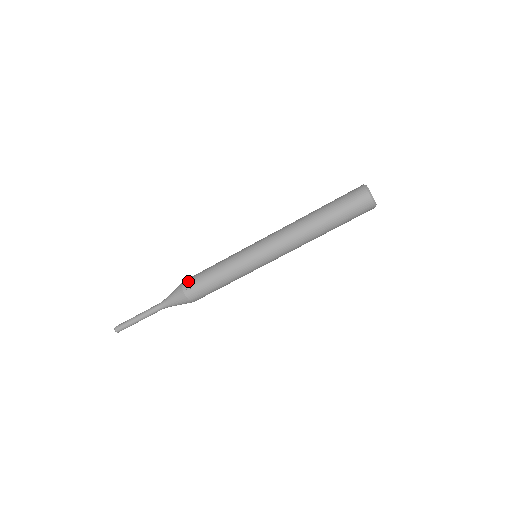
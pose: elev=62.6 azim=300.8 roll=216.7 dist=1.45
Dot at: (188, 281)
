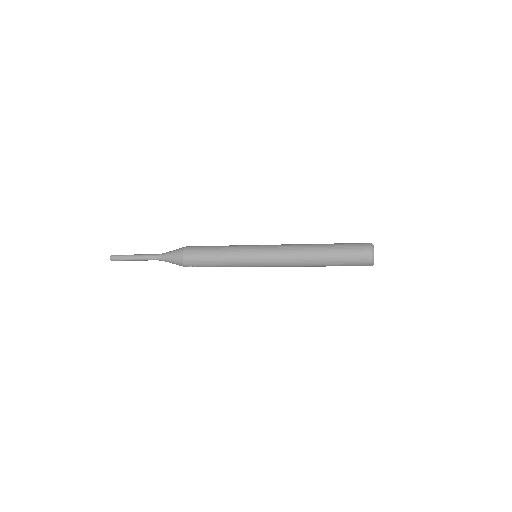
Dot at: (190, 264)
